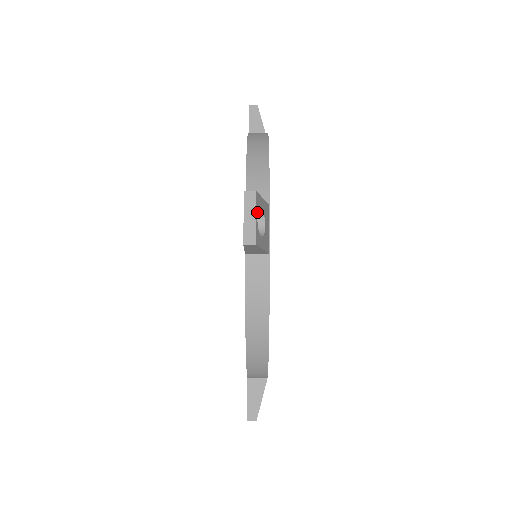
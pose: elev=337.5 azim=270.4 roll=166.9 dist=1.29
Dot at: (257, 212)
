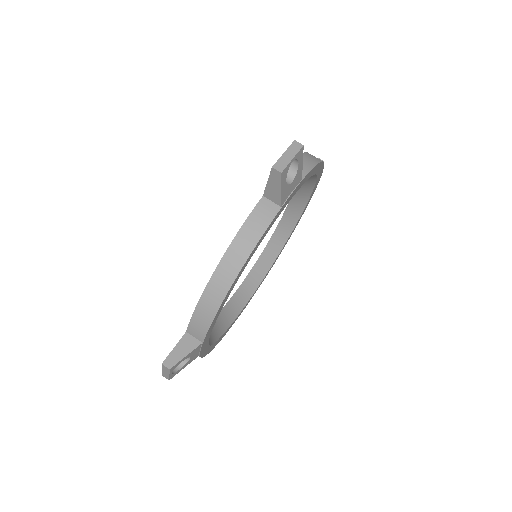
Dot at: occluded
